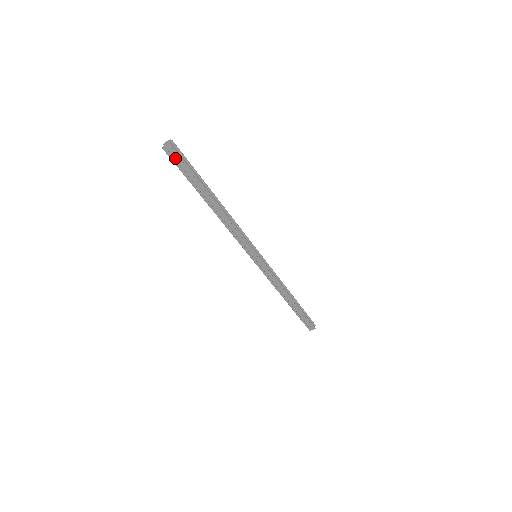
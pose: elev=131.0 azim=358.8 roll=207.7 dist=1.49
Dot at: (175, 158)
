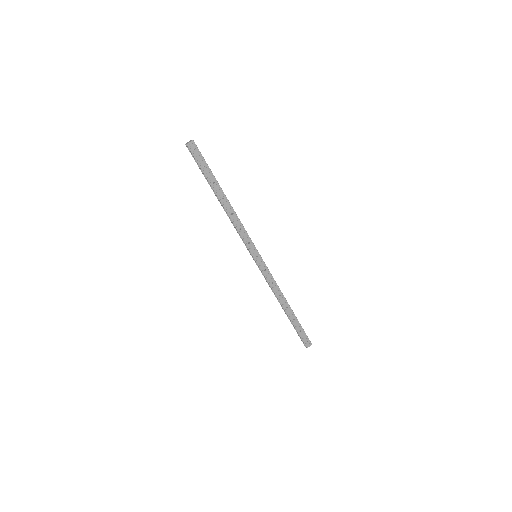
Dot at: (195, 153)
